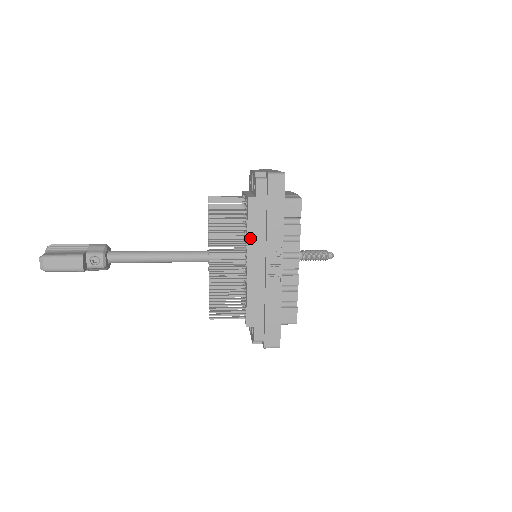
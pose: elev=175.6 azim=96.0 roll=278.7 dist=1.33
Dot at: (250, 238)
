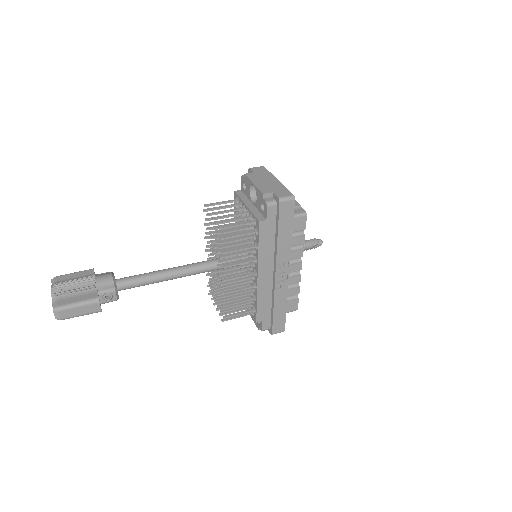
Dot at: (260, 255)
